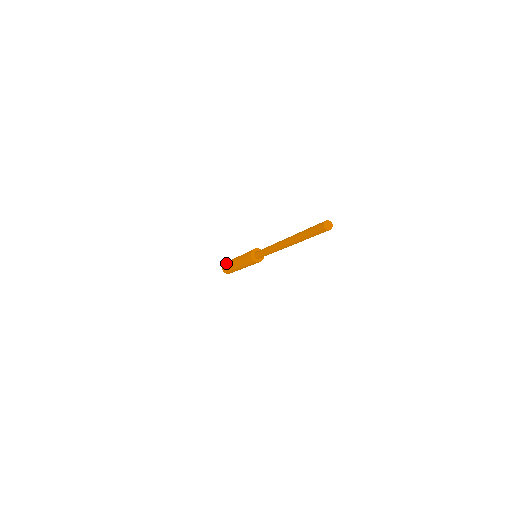
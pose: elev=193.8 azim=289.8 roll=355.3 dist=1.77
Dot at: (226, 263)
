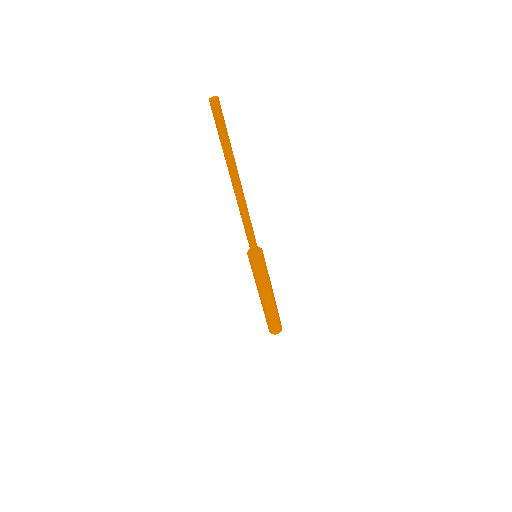
Dot at: occluded
